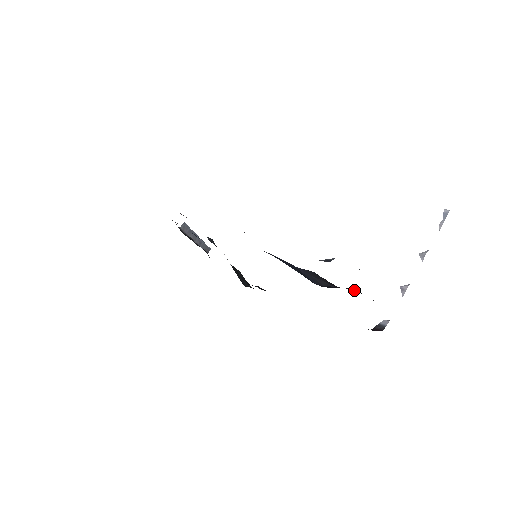
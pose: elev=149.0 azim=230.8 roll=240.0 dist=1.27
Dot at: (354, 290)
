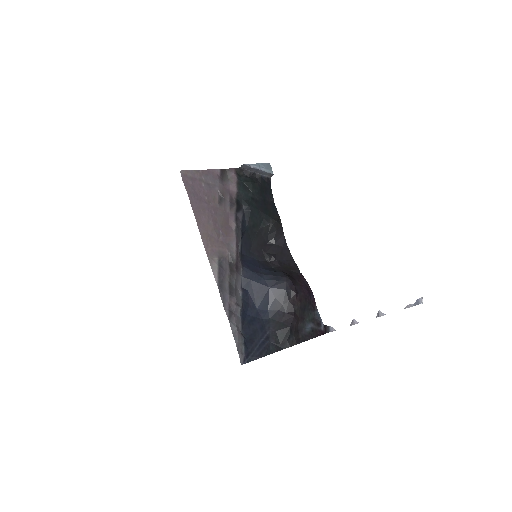
Dot at: (282, 334)
